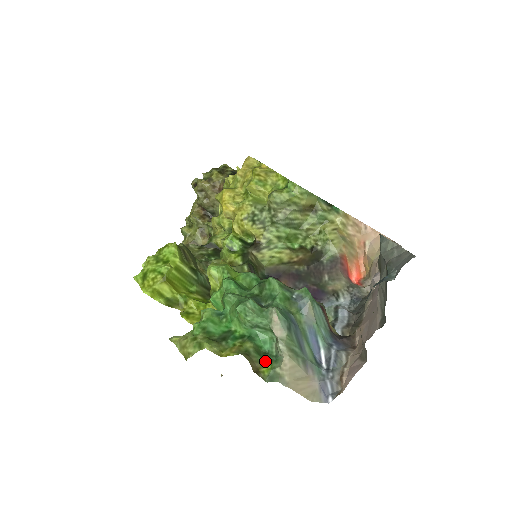
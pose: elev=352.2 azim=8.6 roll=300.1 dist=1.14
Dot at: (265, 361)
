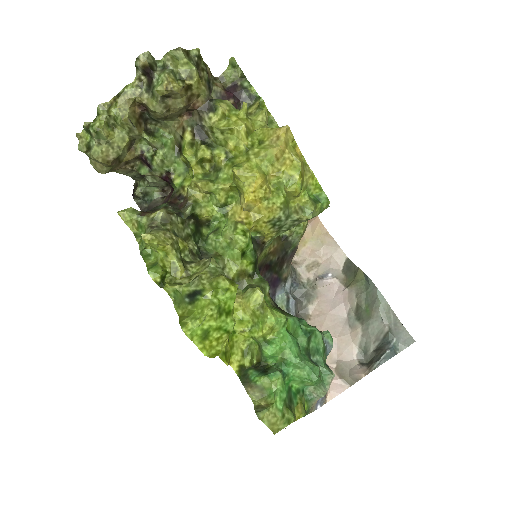
Dot at: occluded
